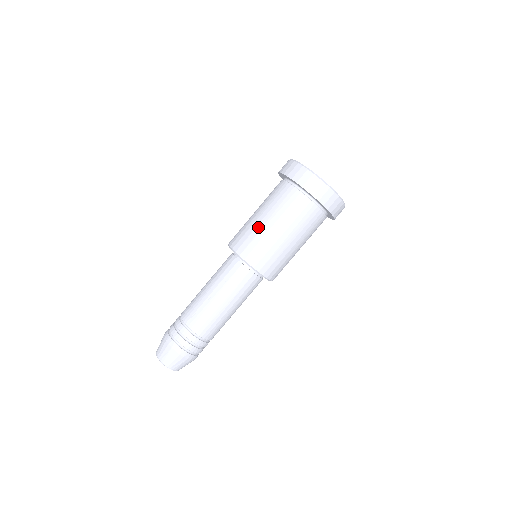
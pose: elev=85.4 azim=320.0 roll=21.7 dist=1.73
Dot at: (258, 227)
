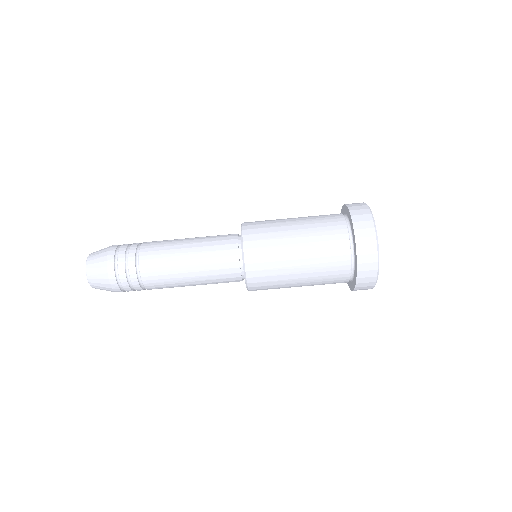
Dot at: (284, 247)
